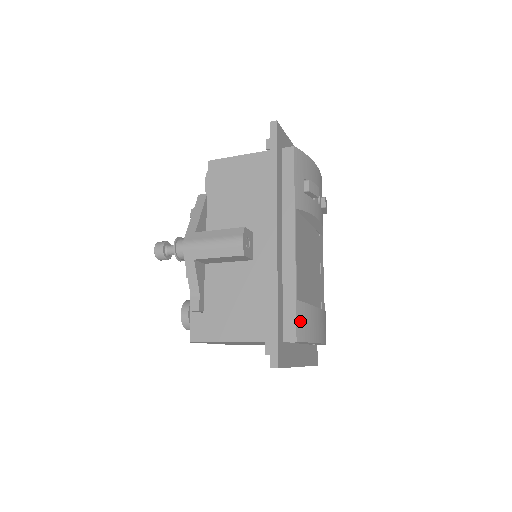
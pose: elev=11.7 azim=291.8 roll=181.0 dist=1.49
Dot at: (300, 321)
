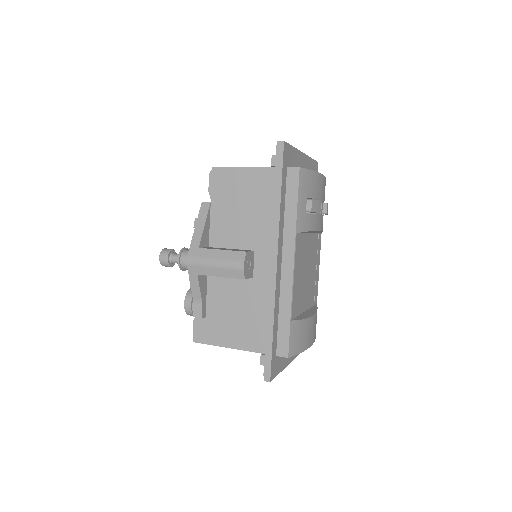
Dot at: (293, 338)
